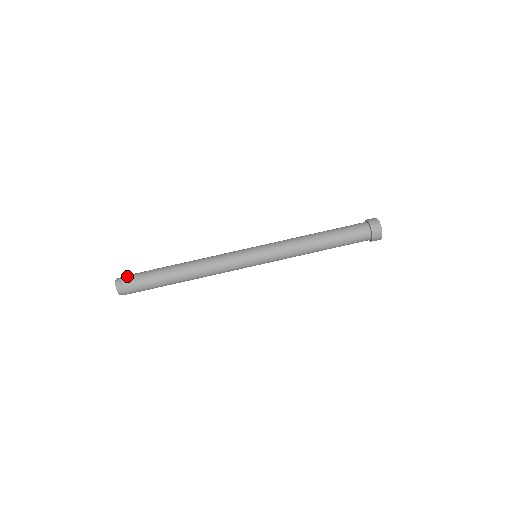
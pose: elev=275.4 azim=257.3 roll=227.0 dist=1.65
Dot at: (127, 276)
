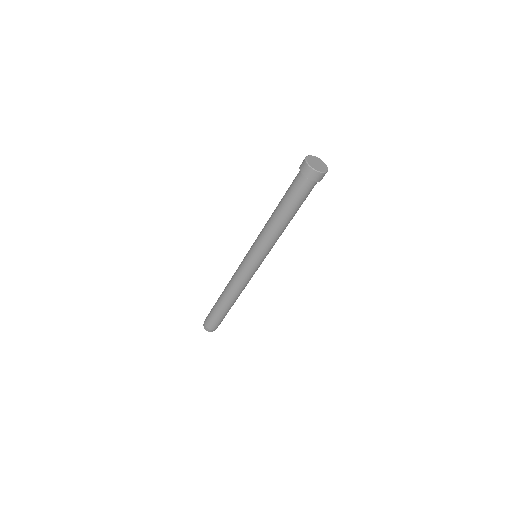
Dot at: (206, 323)
